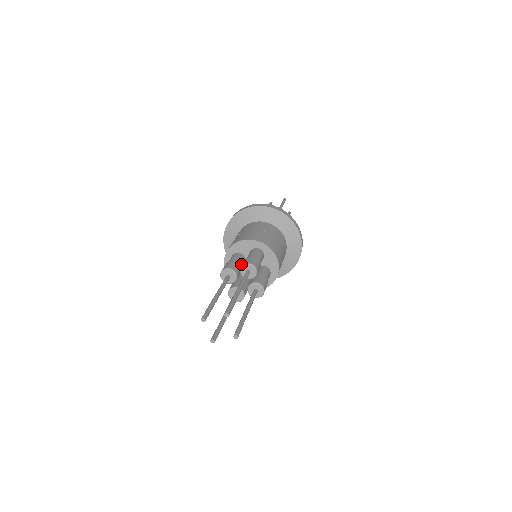
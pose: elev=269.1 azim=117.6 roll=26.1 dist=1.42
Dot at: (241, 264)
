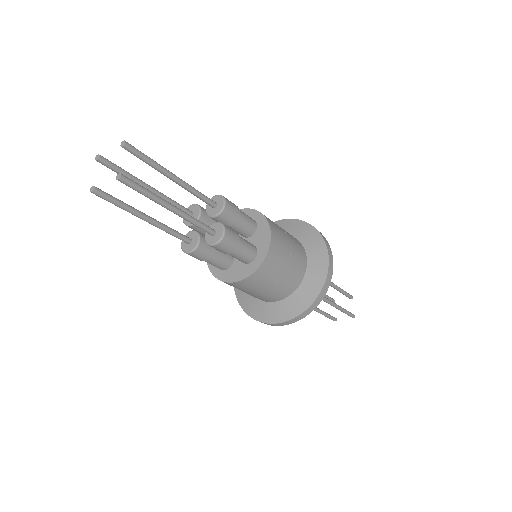
Dot at: occluded
